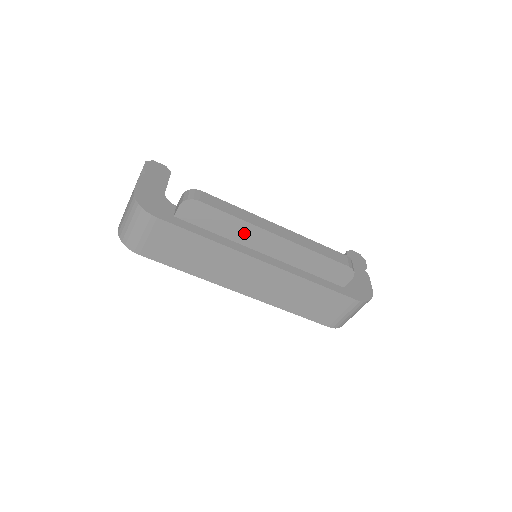
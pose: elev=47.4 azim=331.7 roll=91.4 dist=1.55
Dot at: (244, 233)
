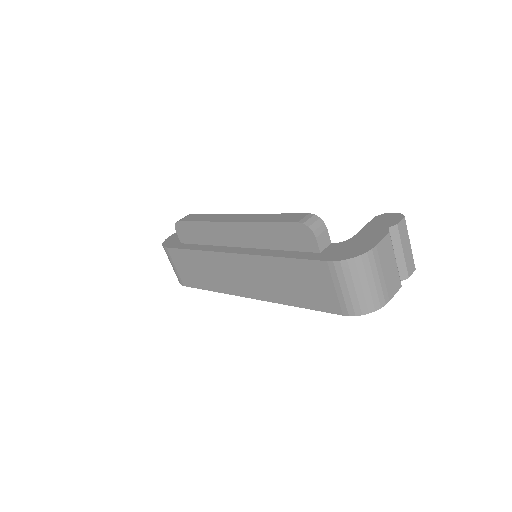
Dot at: (215, 233)
